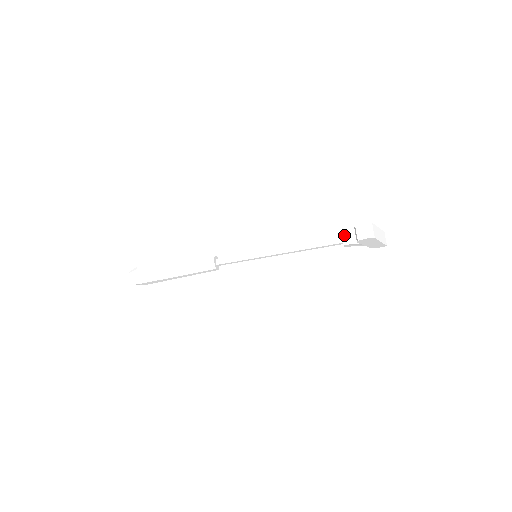
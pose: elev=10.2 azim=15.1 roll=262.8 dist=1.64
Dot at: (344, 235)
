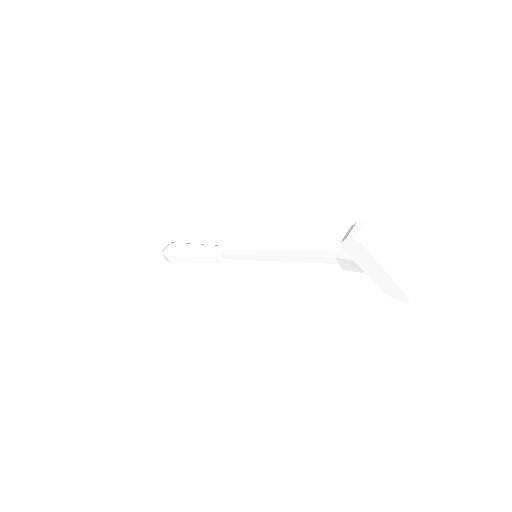
Dot at: occluded
